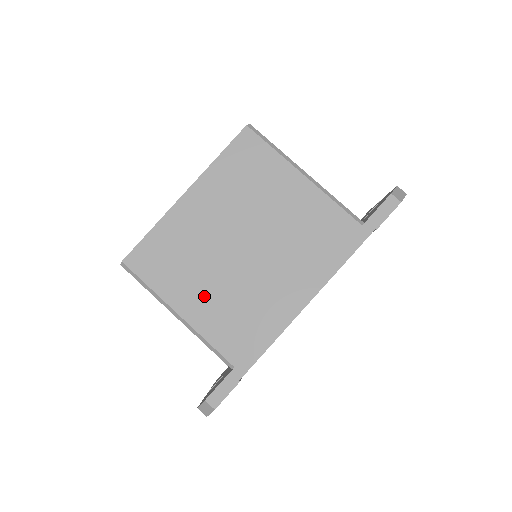
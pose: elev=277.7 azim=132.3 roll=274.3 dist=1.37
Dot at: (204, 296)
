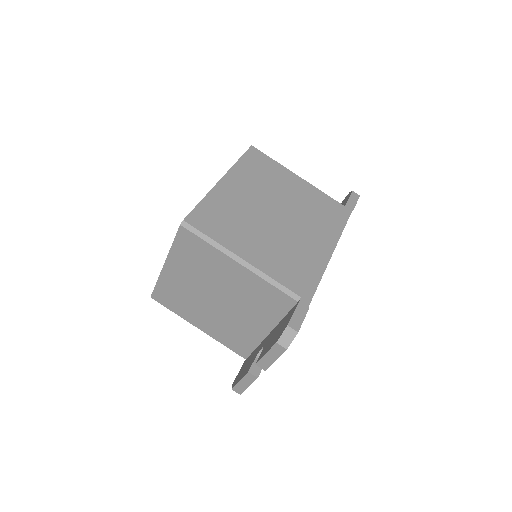
Dot at: (259, 246)
